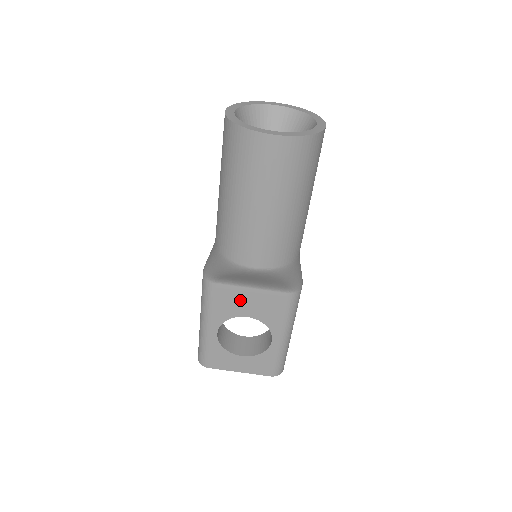
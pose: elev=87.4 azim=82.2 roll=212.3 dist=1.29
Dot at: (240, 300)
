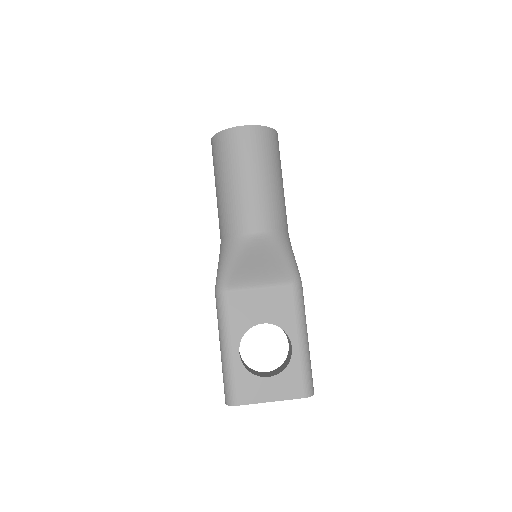
Dot at: (252, 305)
